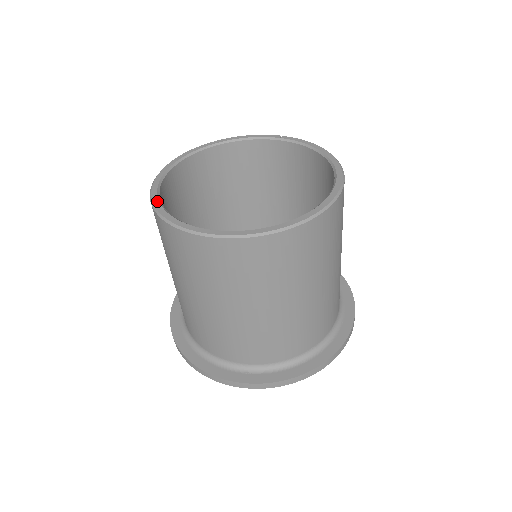
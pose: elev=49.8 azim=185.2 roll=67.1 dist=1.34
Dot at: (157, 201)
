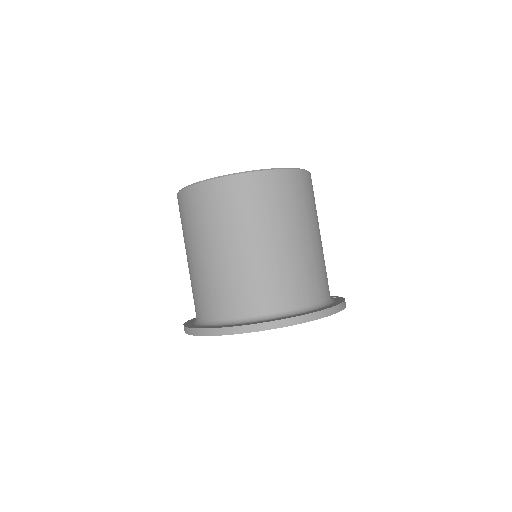
Dot at: occluded
